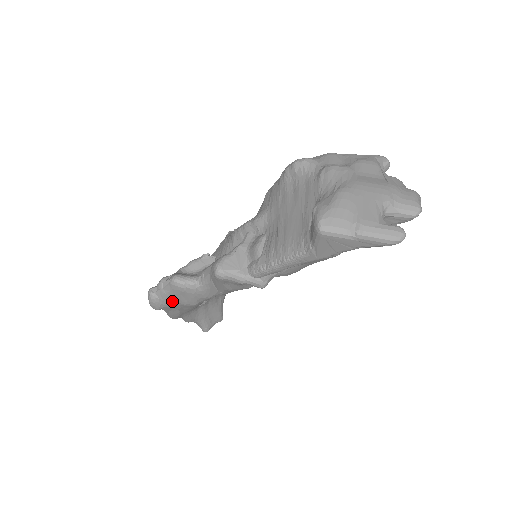
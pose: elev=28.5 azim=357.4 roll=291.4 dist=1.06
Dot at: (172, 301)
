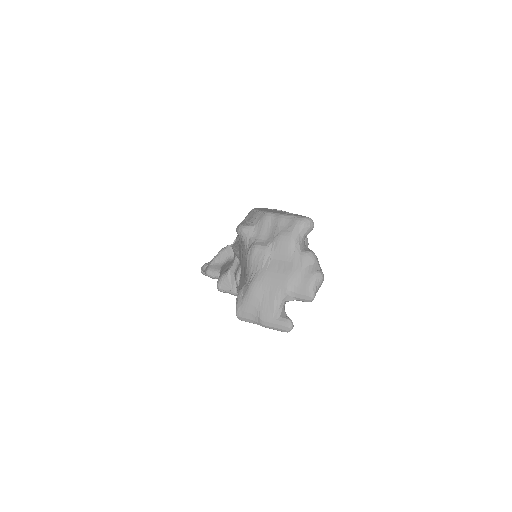
Dot at: occluded
